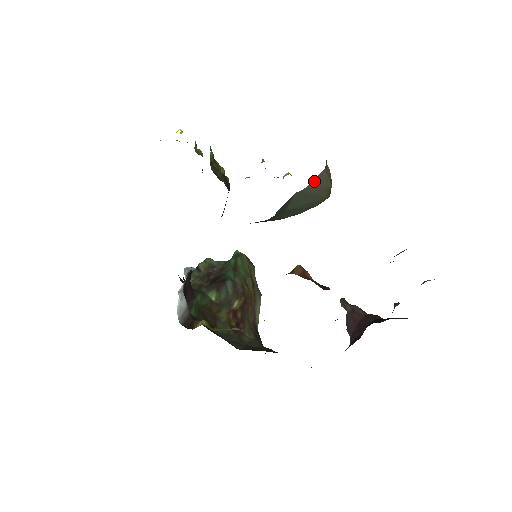
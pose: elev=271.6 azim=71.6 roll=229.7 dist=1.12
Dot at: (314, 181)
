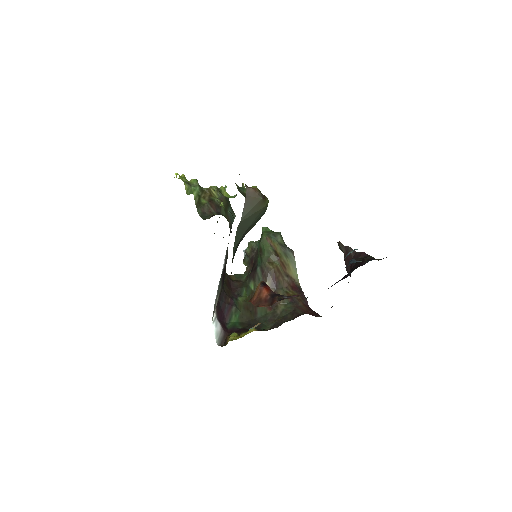
Dot at: (244, 210)
